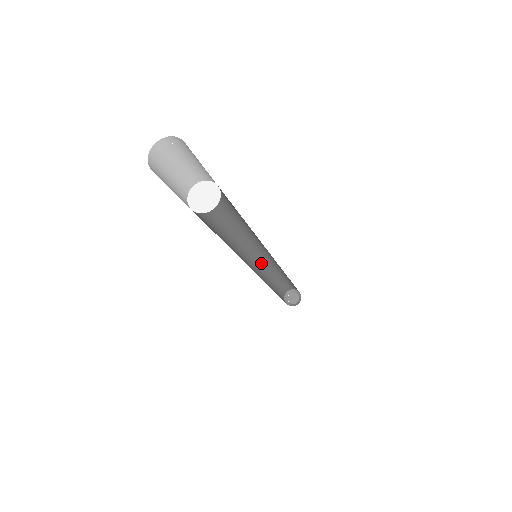
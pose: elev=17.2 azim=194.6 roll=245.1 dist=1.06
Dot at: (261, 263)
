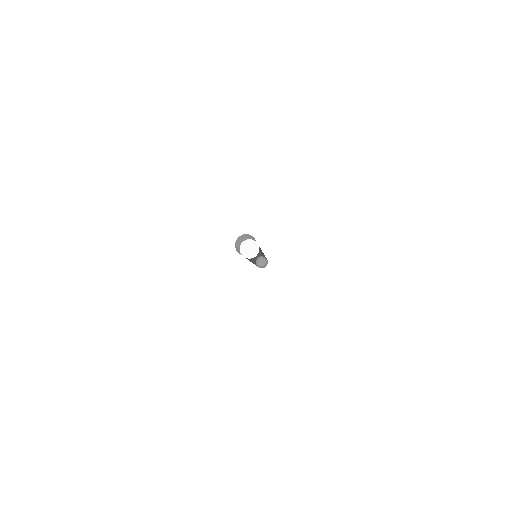
Dot at: occluded
